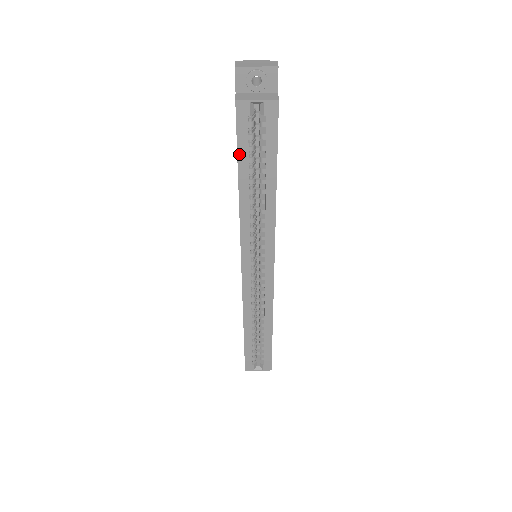
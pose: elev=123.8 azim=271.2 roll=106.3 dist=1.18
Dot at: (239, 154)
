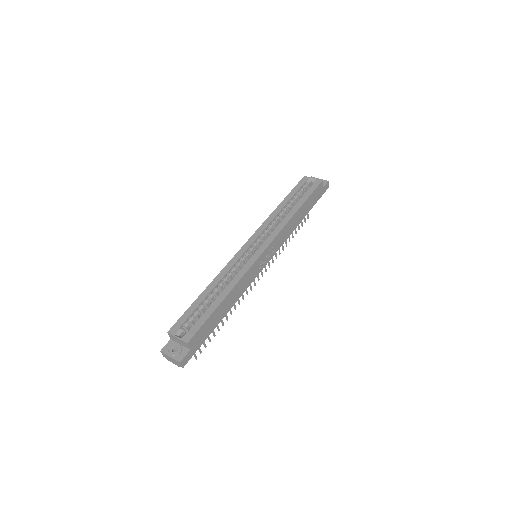
Dot at: (291, 192)
